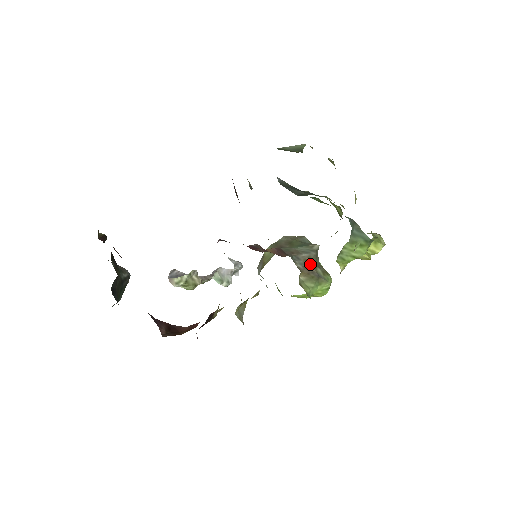
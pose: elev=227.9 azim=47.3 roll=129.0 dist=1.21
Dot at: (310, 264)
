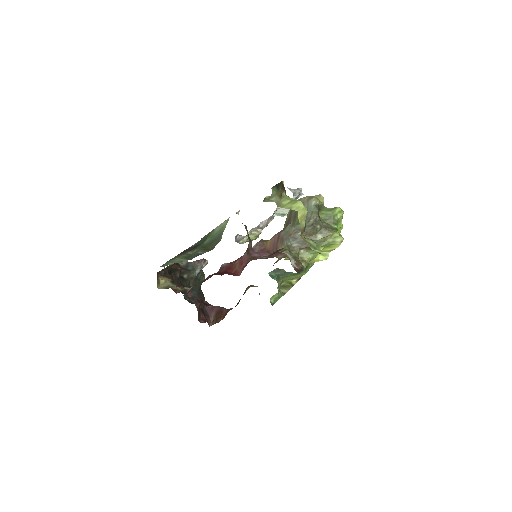
Dot at: occluded
